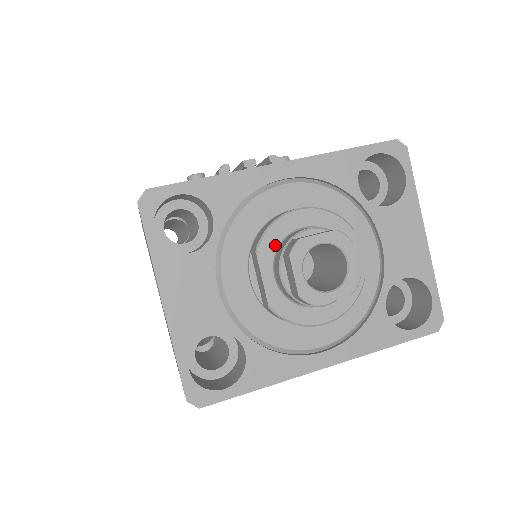
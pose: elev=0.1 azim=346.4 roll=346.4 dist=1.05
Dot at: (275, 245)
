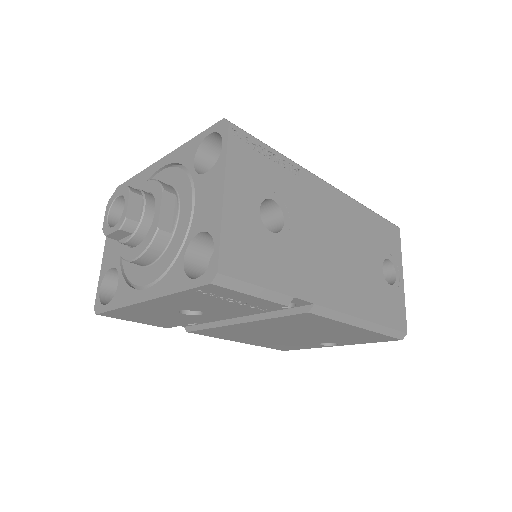
Dot at: occluded
